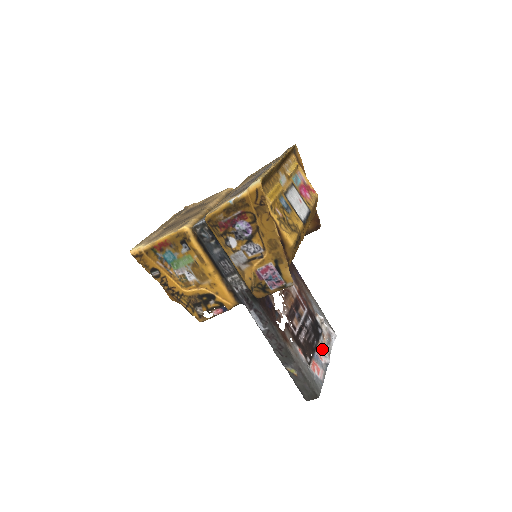
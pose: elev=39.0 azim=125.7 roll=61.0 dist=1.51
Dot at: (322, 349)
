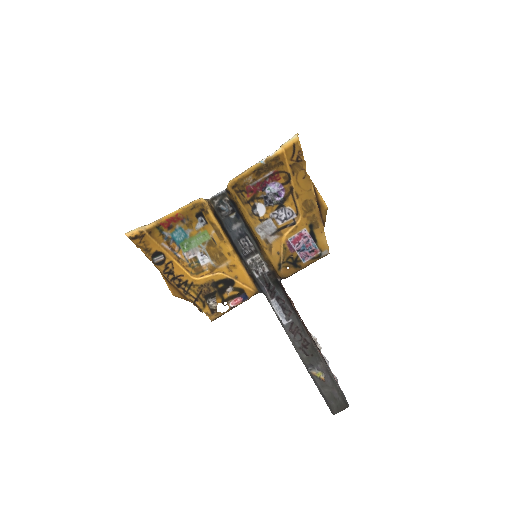
Dot at: occluded
